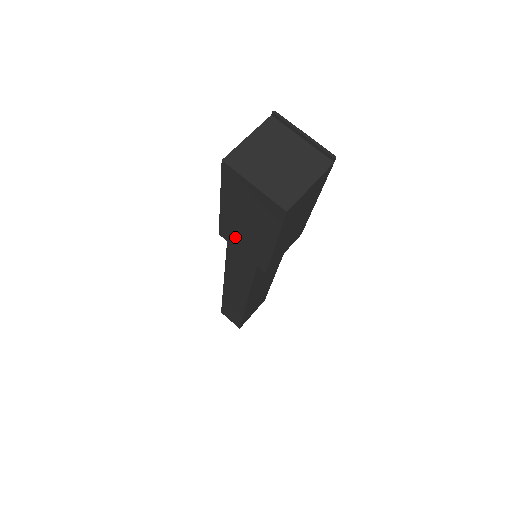
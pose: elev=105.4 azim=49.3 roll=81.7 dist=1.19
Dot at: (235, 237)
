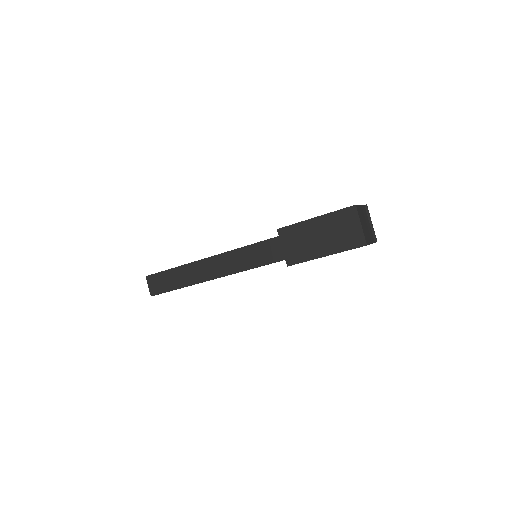
Dot at: (294, 237)
